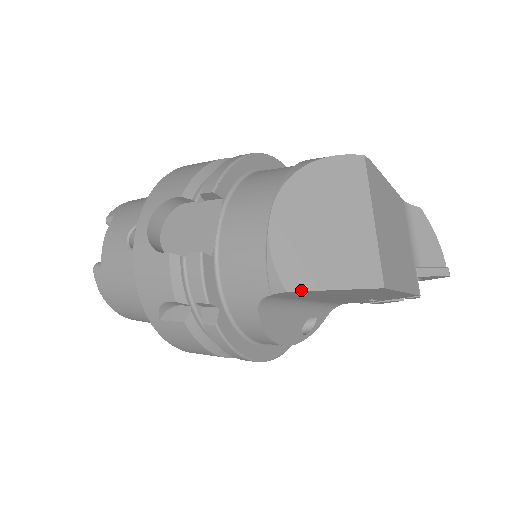
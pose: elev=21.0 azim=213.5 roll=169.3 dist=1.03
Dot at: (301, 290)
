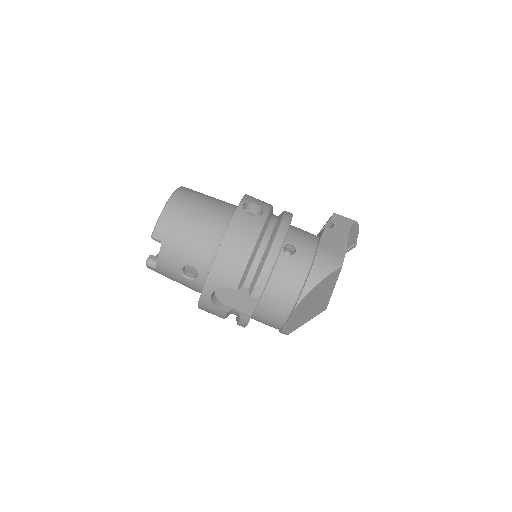
Dot at: occluded
